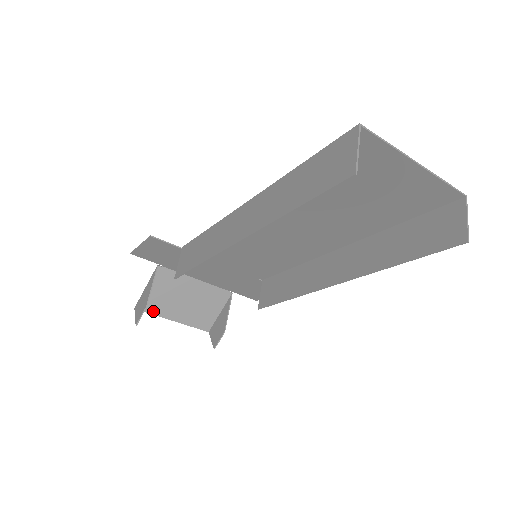
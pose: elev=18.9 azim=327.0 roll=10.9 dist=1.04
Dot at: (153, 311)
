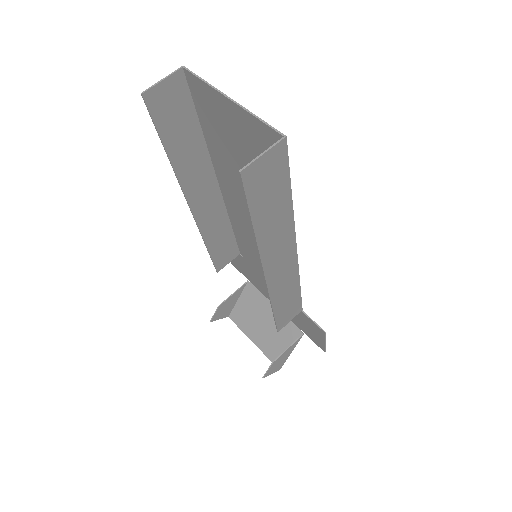
Dot at: (240, 325)
